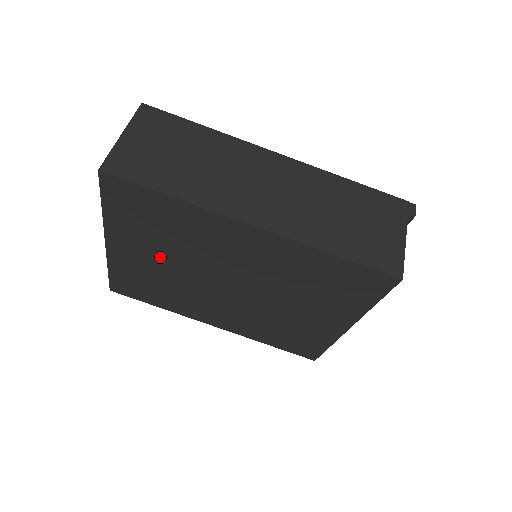
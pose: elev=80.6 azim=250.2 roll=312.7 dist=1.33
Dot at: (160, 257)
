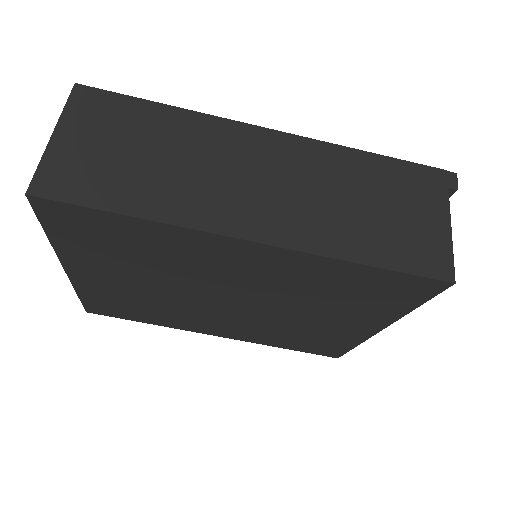
Dot at: (136, 279)
